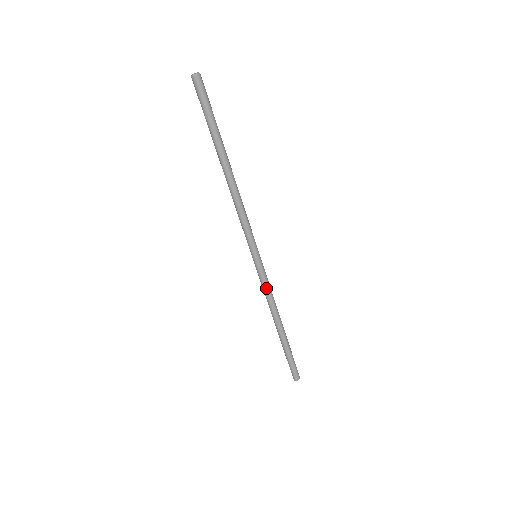
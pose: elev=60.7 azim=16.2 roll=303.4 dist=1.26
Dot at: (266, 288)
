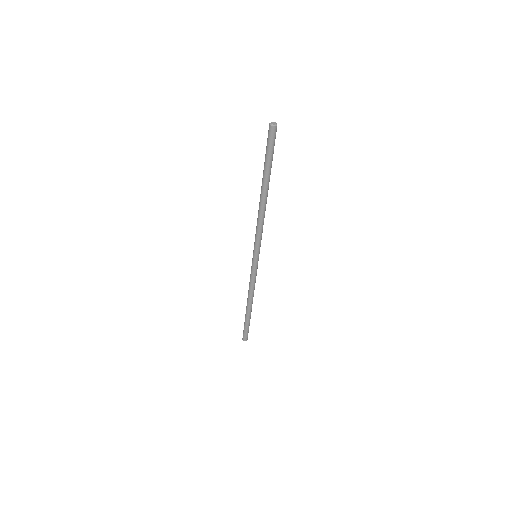
Dot at: (254, 279)
